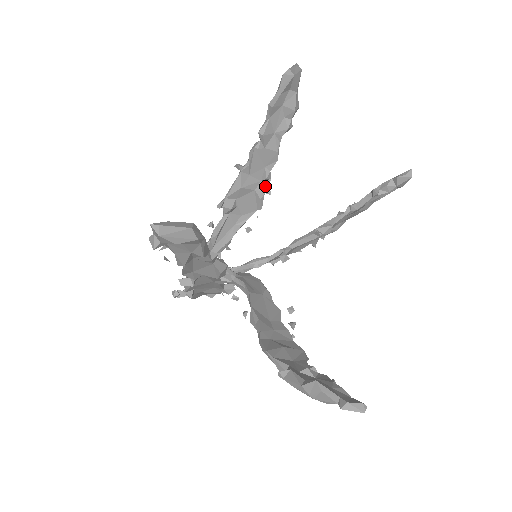
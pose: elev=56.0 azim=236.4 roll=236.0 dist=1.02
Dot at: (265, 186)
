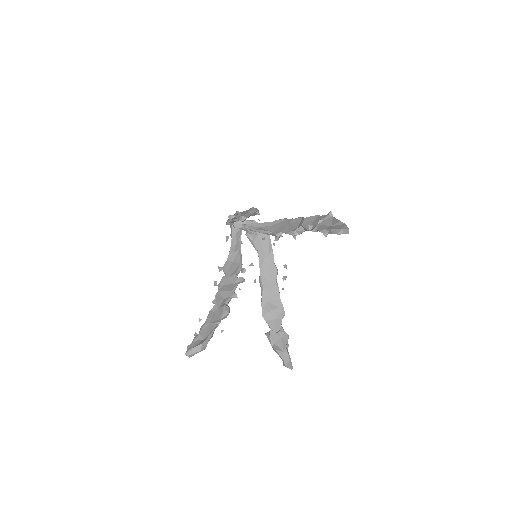
Dot at: occluded
